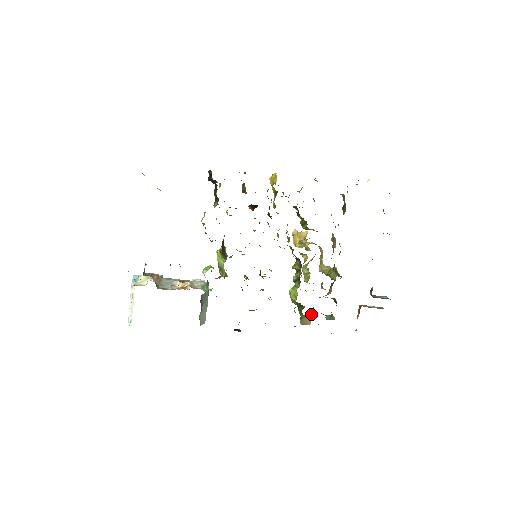
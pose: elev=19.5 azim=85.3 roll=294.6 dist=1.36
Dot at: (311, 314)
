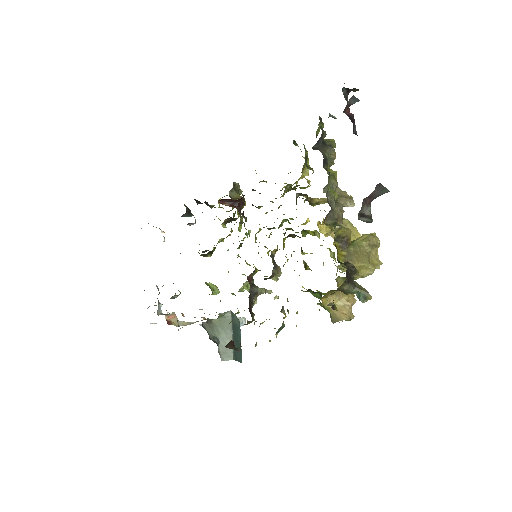
Dot at: (345, 305)
